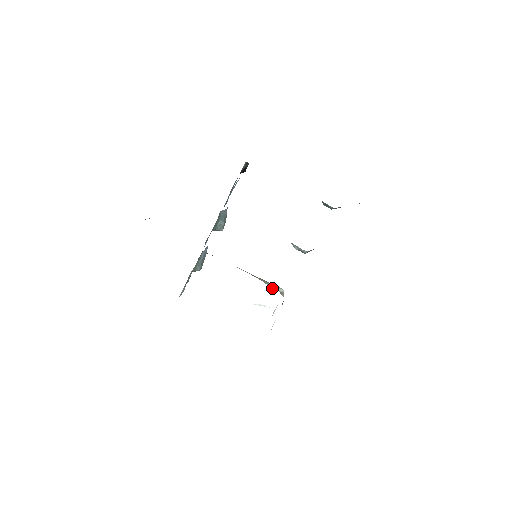
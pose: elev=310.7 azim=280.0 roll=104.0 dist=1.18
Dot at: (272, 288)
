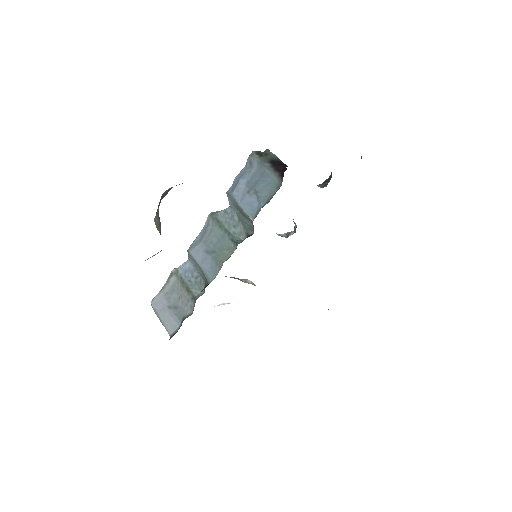
Dot at: occluded
